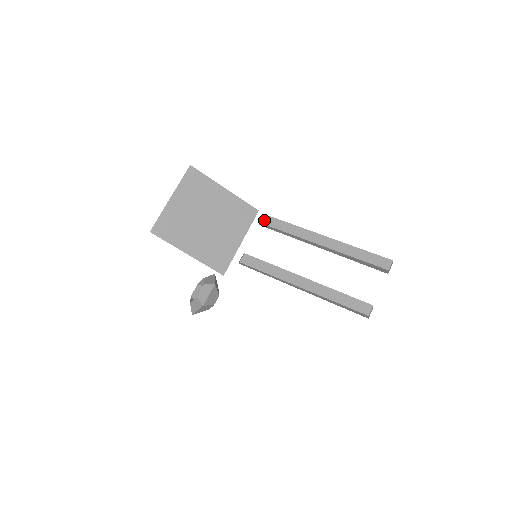
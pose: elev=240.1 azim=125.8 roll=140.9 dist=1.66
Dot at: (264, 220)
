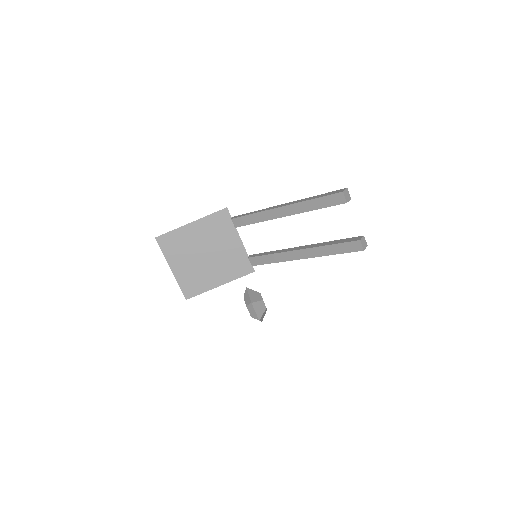
Dot at: (235, 224)
